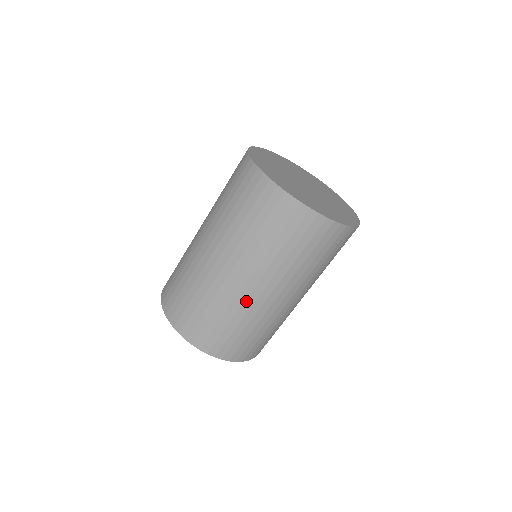
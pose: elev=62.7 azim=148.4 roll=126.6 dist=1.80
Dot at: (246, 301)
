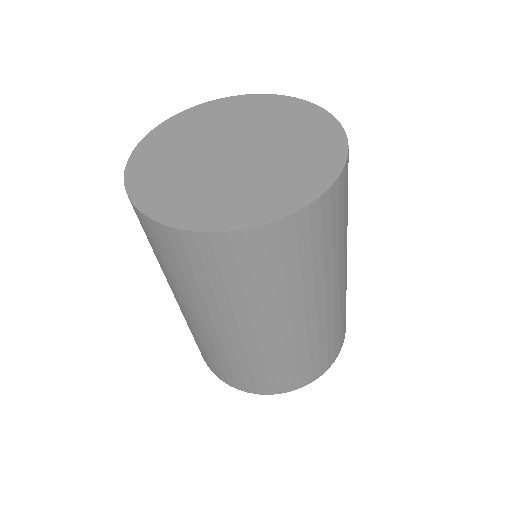
Dot at: (272, 344)
